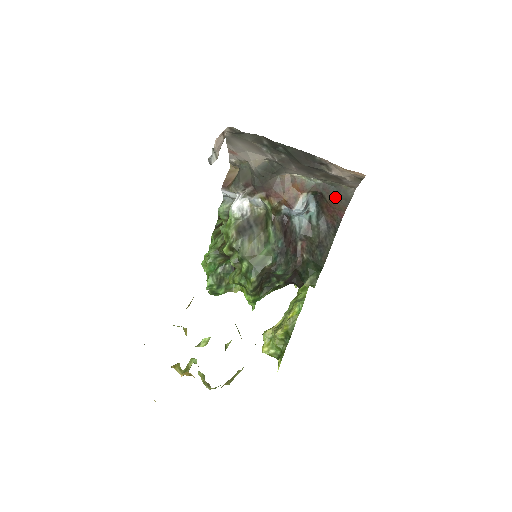
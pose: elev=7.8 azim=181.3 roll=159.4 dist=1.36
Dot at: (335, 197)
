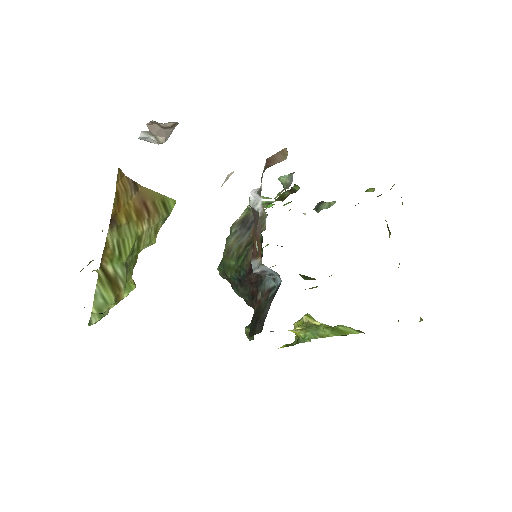
Dot at: occluded
